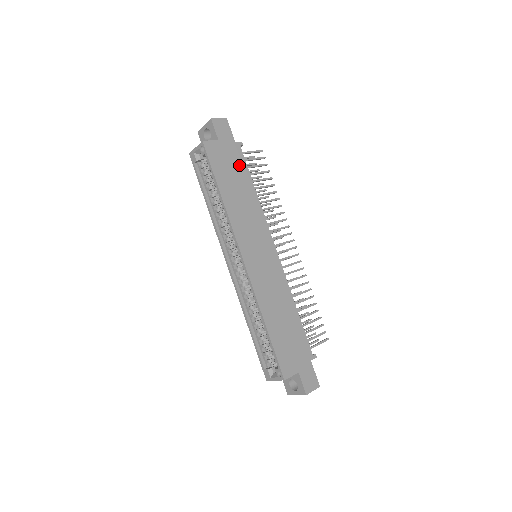
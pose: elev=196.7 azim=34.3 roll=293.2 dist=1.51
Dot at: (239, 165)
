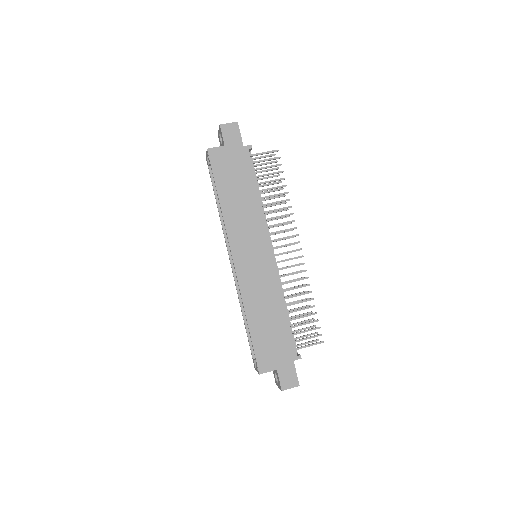
Dot at: (244, 169)
